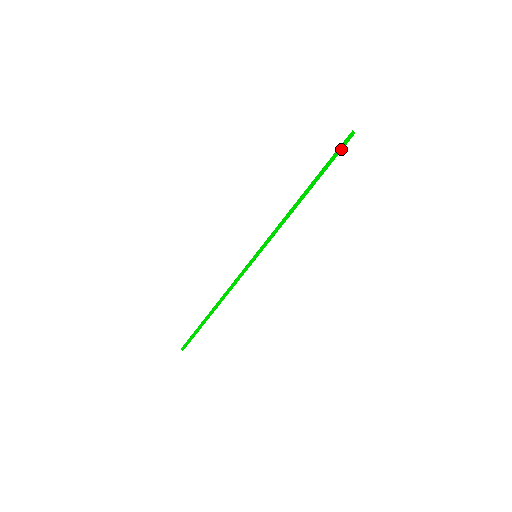
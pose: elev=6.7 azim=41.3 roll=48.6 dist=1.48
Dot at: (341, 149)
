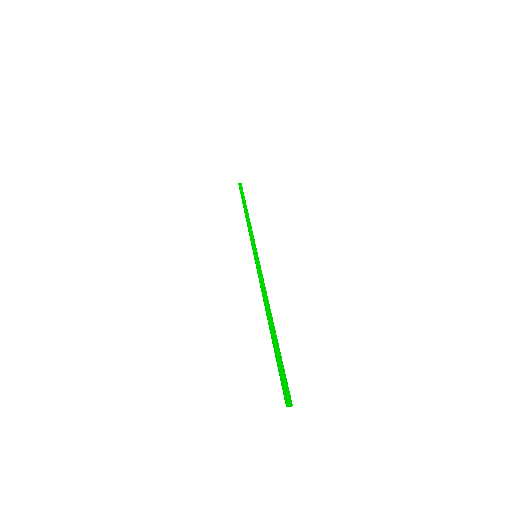
Dot at: occluded
